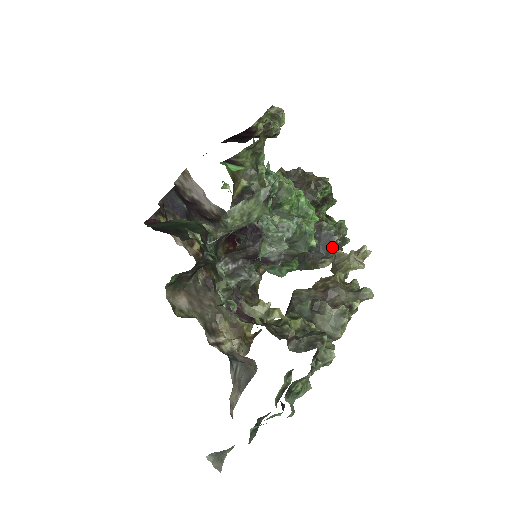
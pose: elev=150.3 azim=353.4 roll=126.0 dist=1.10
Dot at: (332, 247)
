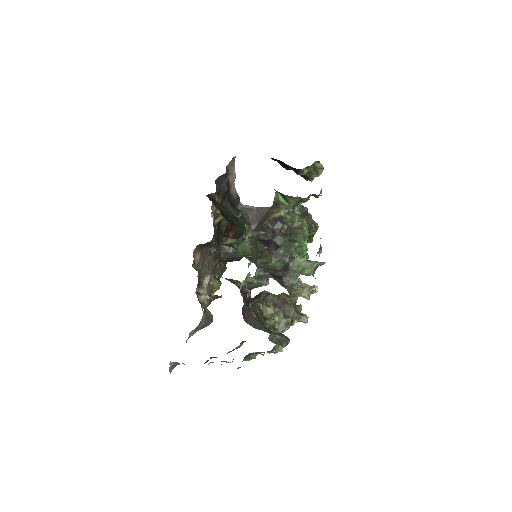
Dot at: occluded
